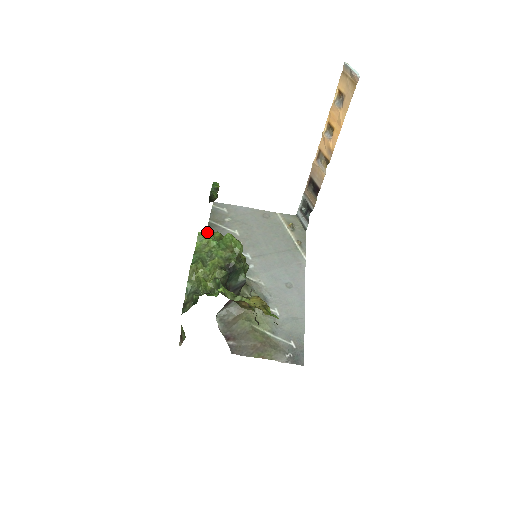
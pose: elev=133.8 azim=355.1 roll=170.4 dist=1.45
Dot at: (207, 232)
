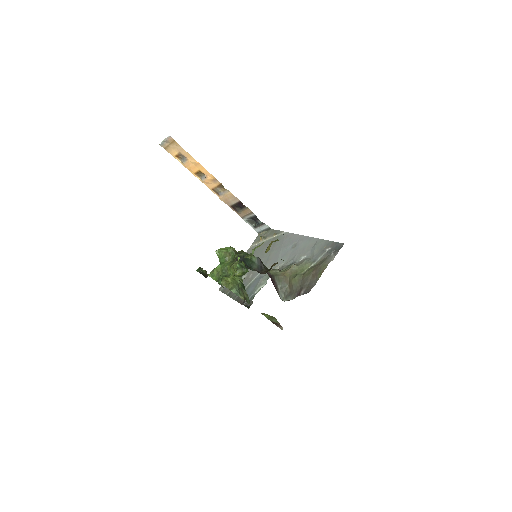
Dot at: (211, 271)
